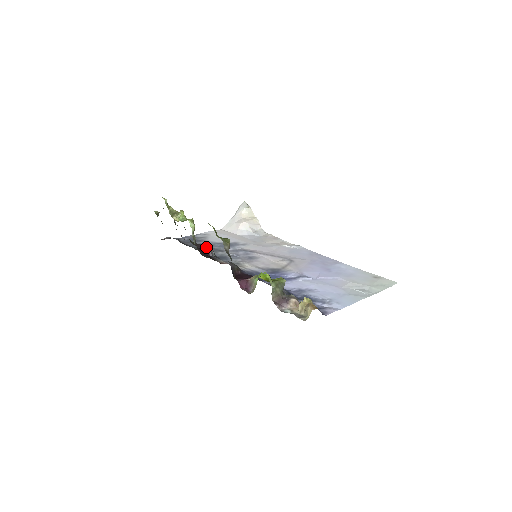
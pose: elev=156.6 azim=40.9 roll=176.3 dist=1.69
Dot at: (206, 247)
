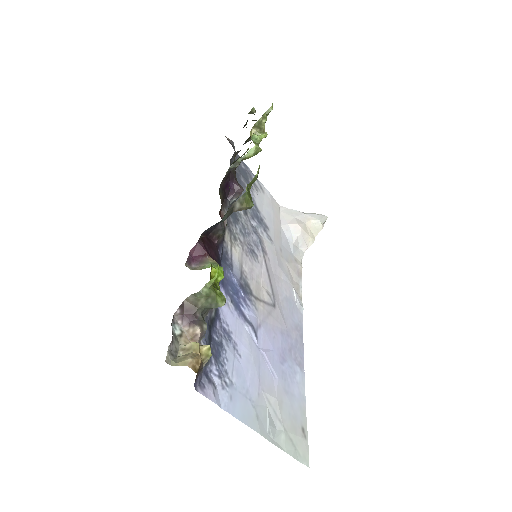
Dot at: (236, 187)
